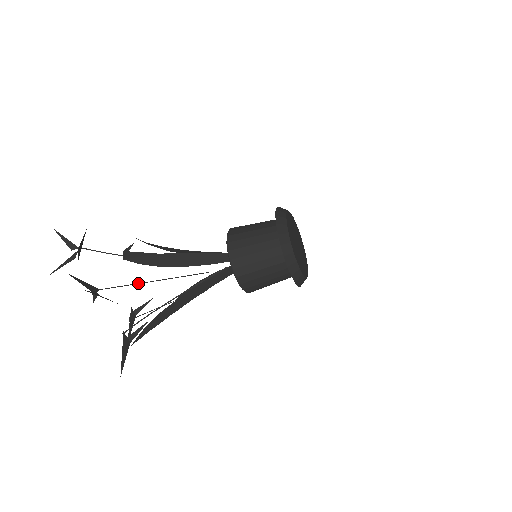
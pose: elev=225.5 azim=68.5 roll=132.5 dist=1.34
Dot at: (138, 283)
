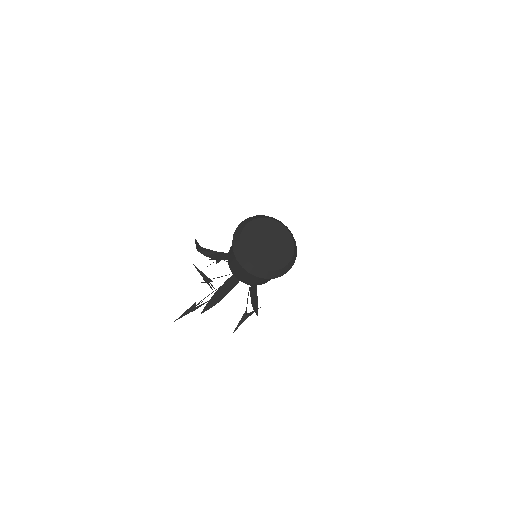
Dot at: occluded
